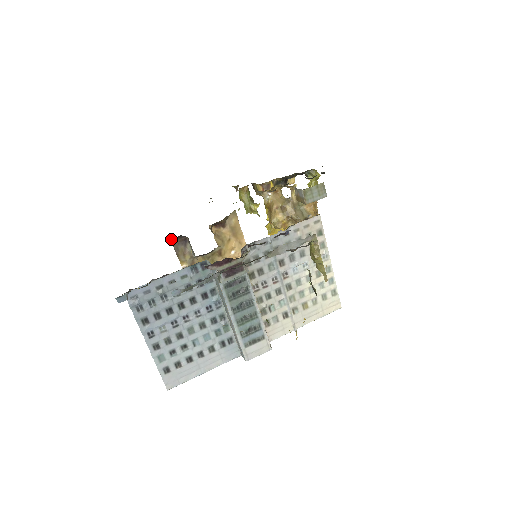
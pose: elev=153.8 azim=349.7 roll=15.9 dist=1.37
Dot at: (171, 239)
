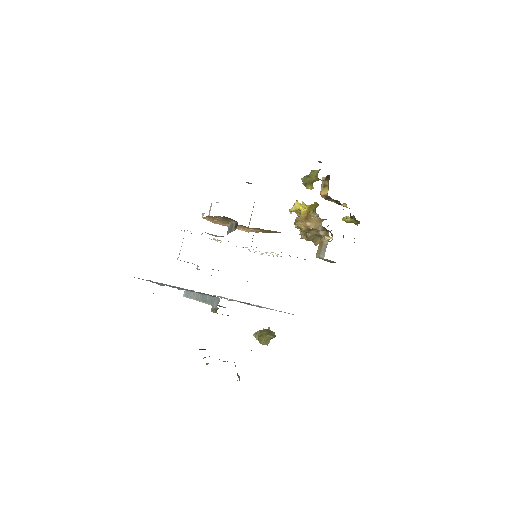
Dot at: occluded
